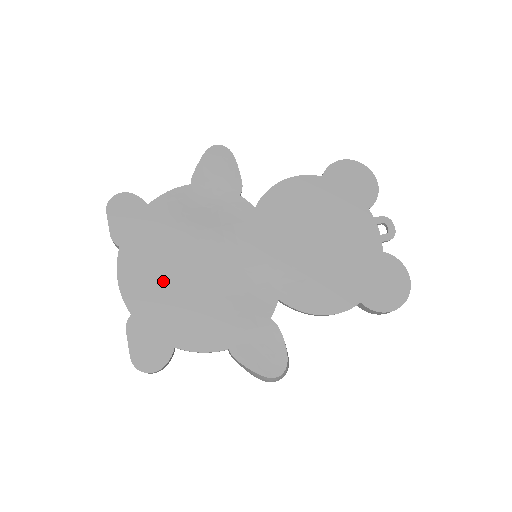
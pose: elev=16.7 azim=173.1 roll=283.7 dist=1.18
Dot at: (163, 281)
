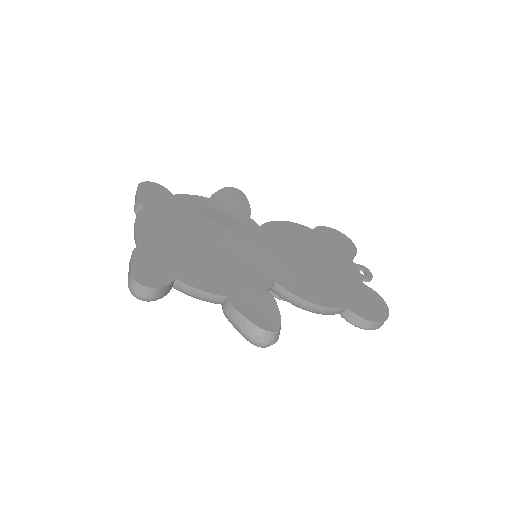
Dot at: (175, 236)
